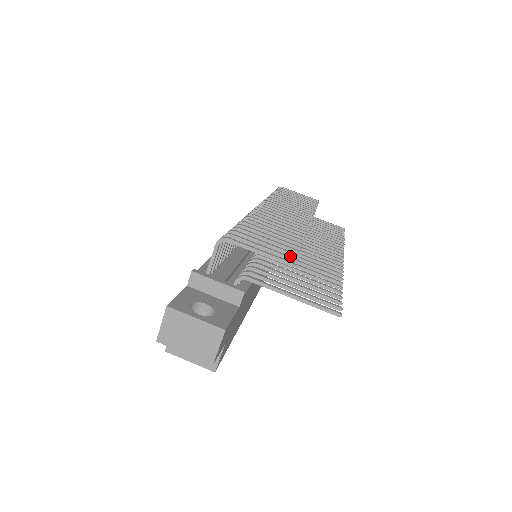
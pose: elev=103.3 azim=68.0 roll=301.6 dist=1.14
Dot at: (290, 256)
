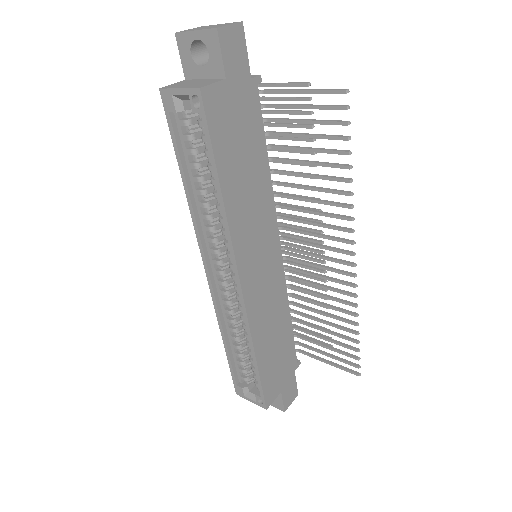
Dot at: (307, 99)
